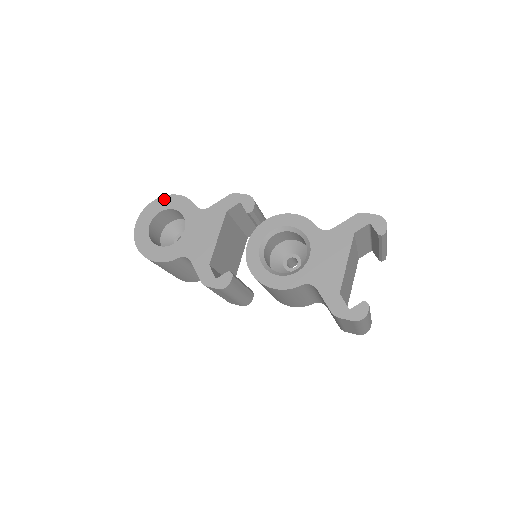
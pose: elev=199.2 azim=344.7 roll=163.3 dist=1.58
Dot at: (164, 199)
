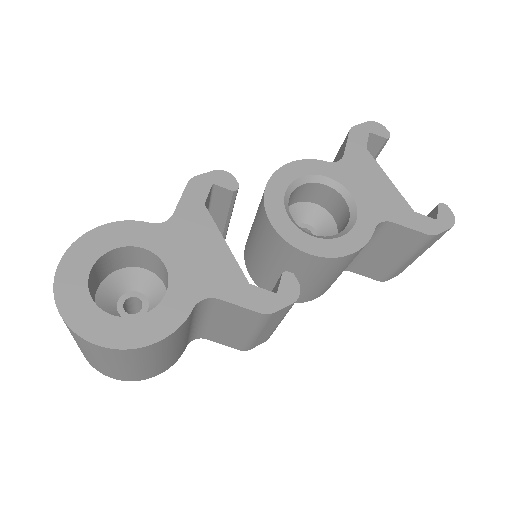
Dot at: (82, 244)
